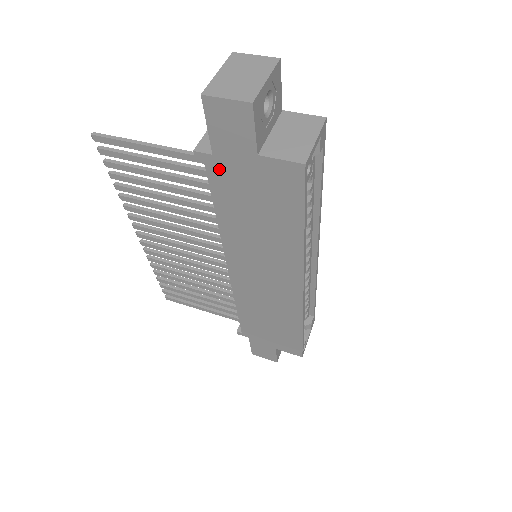
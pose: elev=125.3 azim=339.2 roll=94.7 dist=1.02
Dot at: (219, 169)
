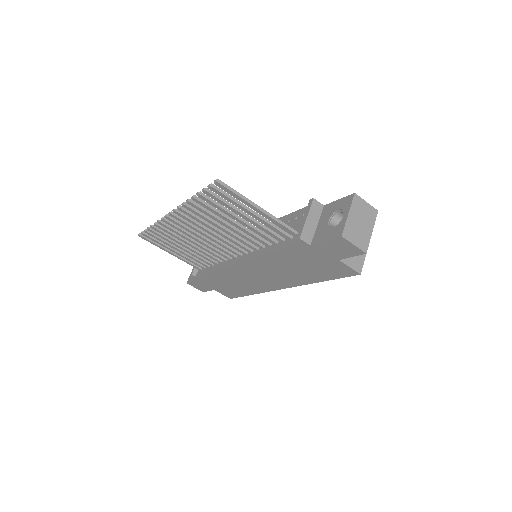
Dot at: (305, 249)
